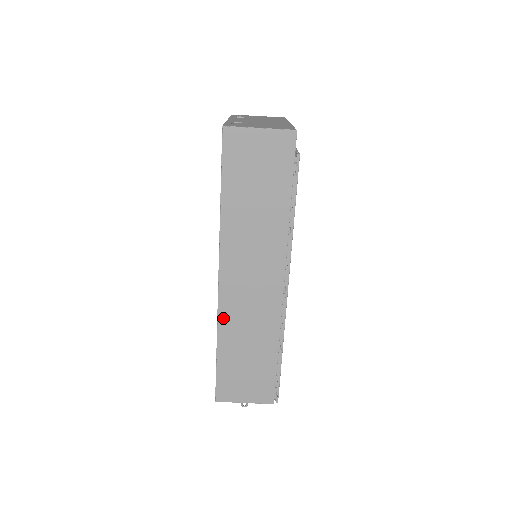
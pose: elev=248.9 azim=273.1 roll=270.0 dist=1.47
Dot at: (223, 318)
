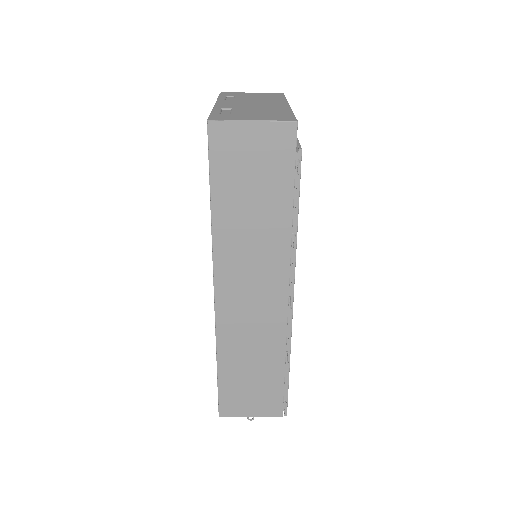
Dot at: (222, 333)
